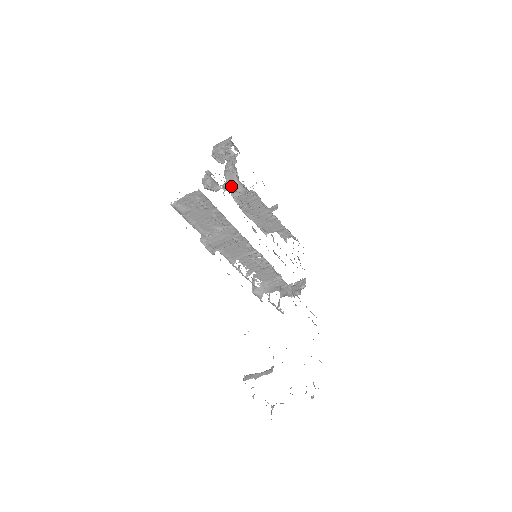
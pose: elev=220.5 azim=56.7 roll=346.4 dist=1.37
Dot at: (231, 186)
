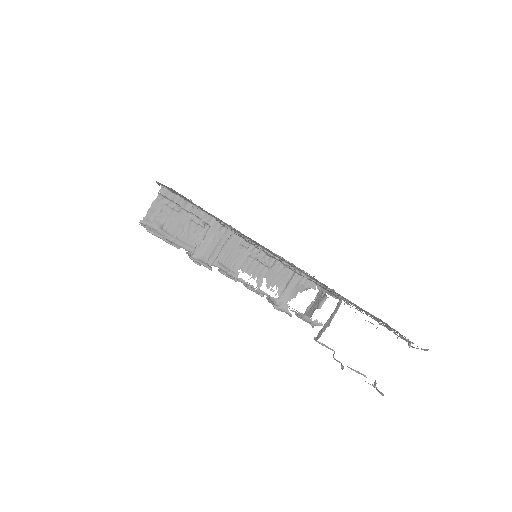
Dot at: occluded
